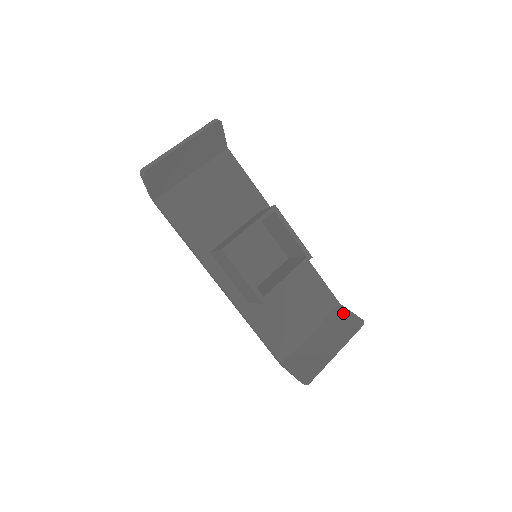
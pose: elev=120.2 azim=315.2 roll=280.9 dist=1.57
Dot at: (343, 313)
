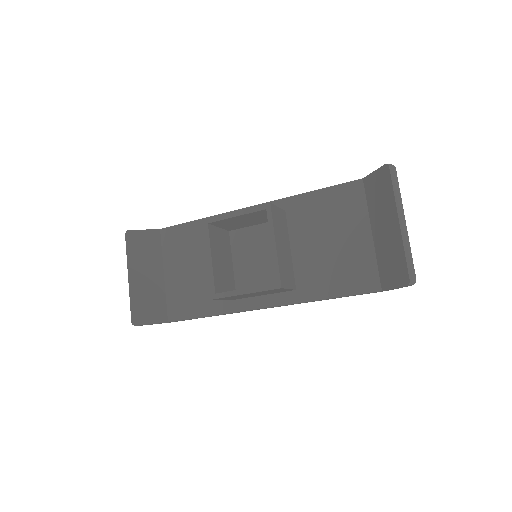
Dot at: (371, 183)
